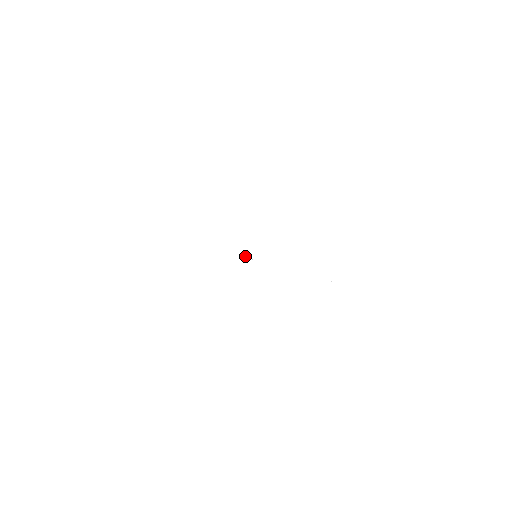
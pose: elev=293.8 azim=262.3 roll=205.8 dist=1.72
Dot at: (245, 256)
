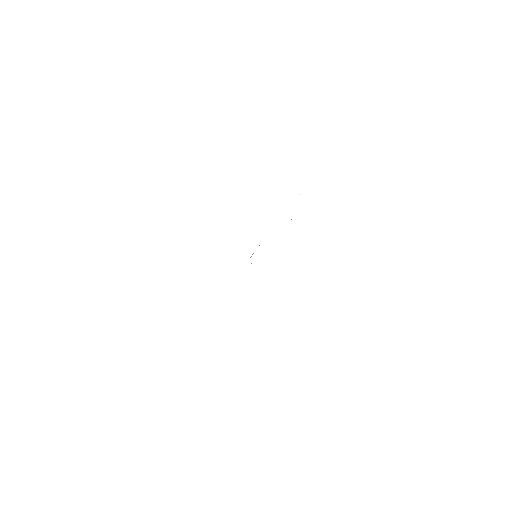
Dot at: occluded
